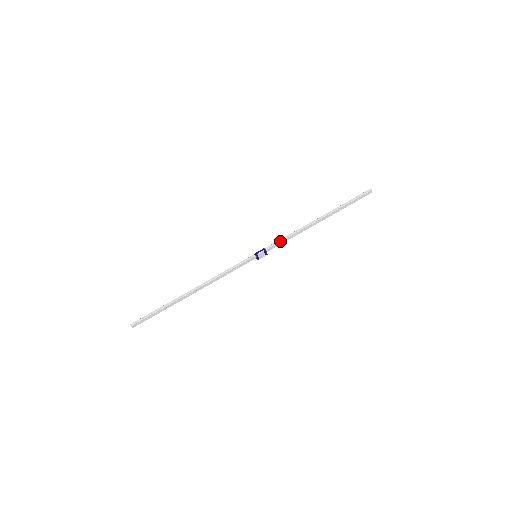
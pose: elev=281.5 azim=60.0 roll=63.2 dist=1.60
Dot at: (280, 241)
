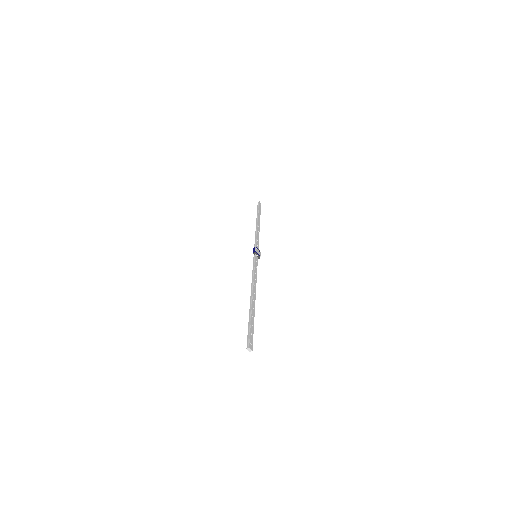
Dot at: (256, 241)
